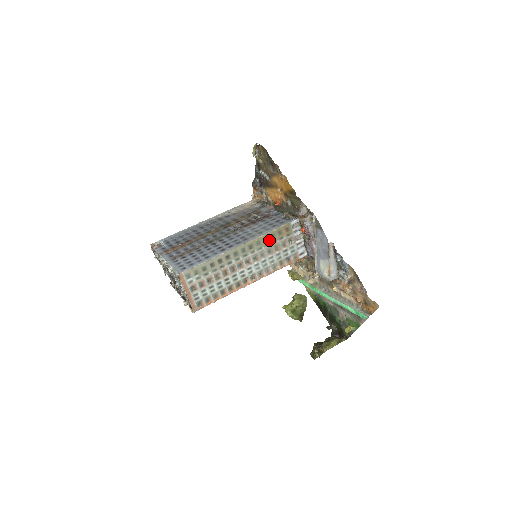
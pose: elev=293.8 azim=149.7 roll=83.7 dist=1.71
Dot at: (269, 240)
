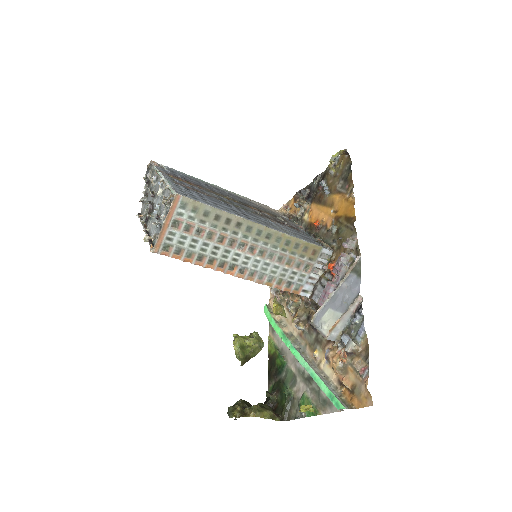
Dot at: (290, 246)
